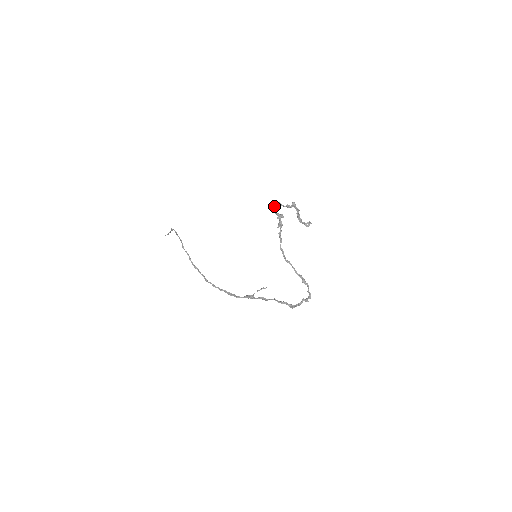
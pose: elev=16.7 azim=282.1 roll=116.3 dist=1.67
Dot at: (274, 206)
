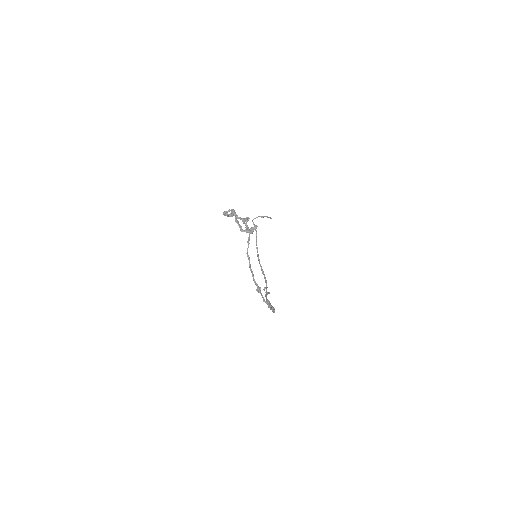
Dot at: occluded
